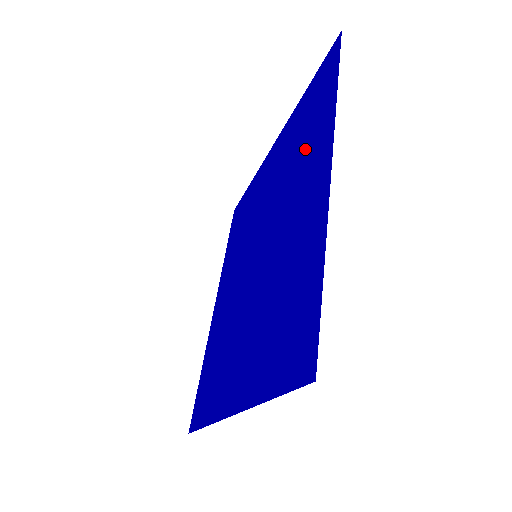
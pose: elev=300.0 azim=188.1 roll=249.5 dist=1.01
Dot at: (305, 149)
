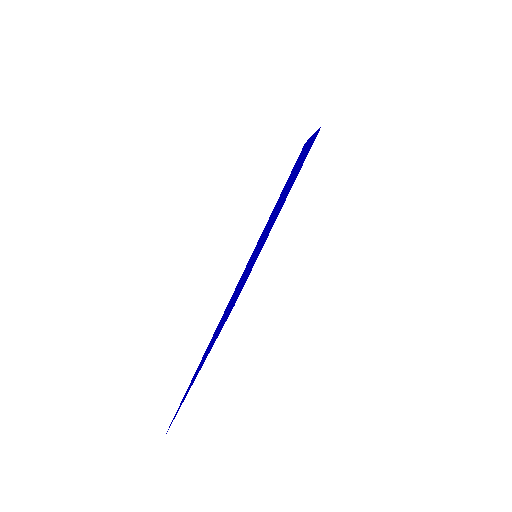
Dot at: occluded
